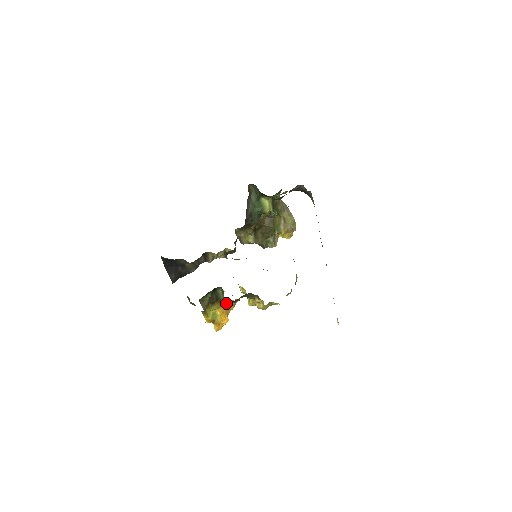
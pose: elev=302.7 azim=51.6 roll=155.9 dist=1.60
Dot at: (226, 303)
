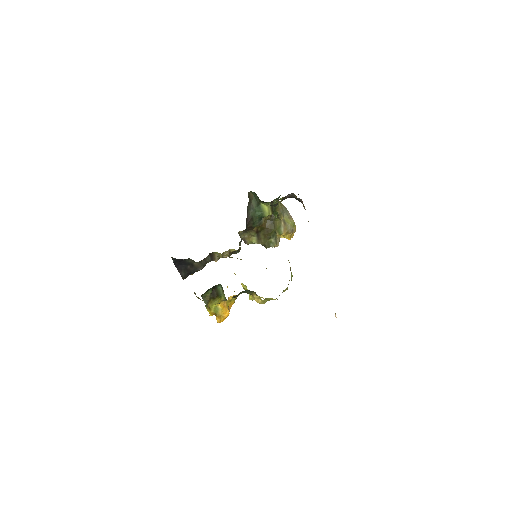
Dot at: occluded
